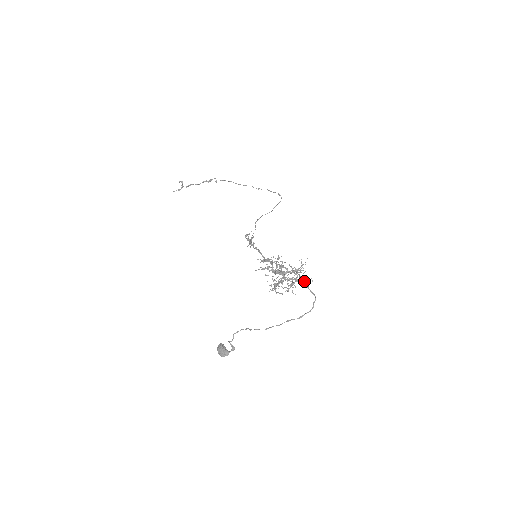
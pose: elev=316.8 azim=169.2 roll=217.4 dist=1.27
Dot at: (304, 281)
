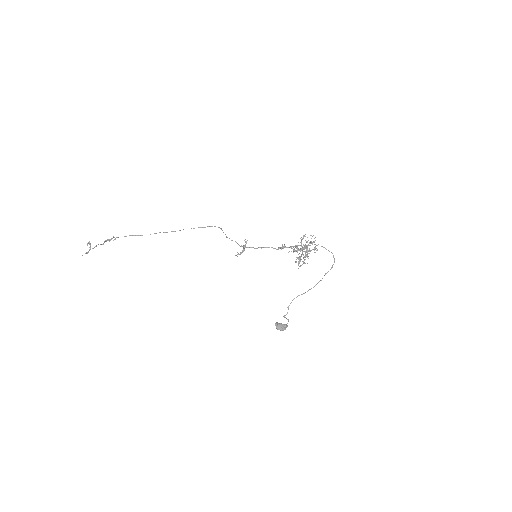
Dot at: (321, 246)
